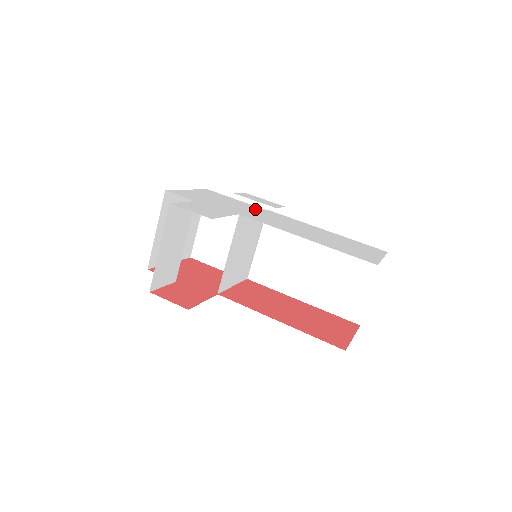
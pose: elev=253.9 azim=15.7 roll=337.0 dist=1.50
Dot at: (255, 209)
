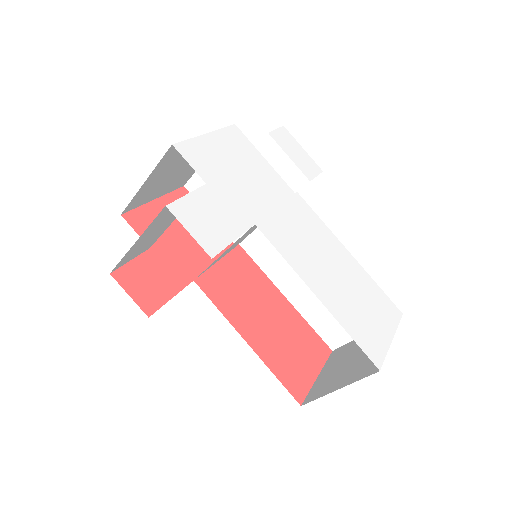
Dot at: (281, 195)
